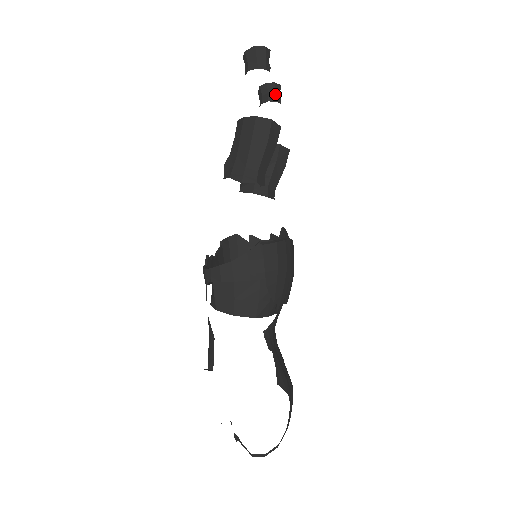
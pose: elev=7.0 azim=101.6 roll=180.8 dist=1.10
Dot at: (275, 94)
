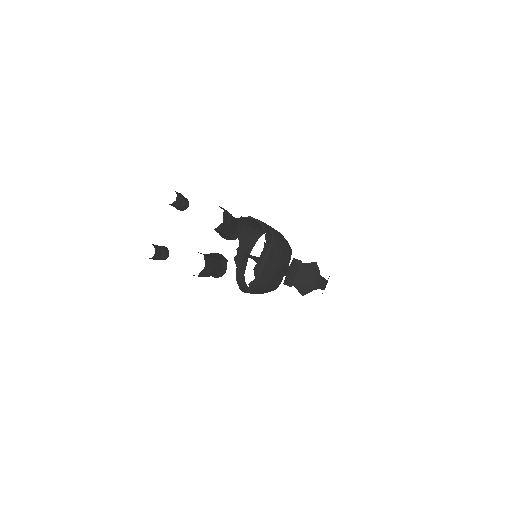
Dot at: (179, 208)
